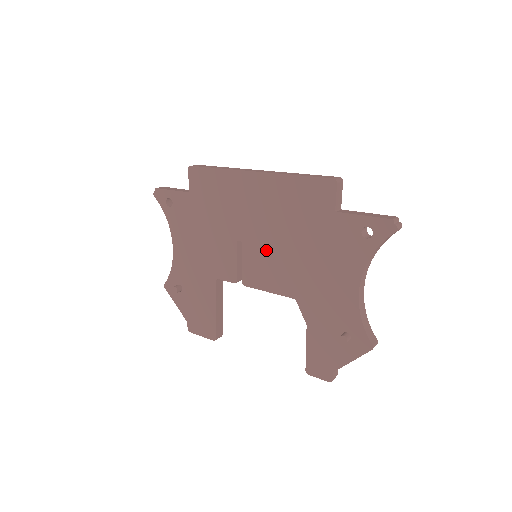
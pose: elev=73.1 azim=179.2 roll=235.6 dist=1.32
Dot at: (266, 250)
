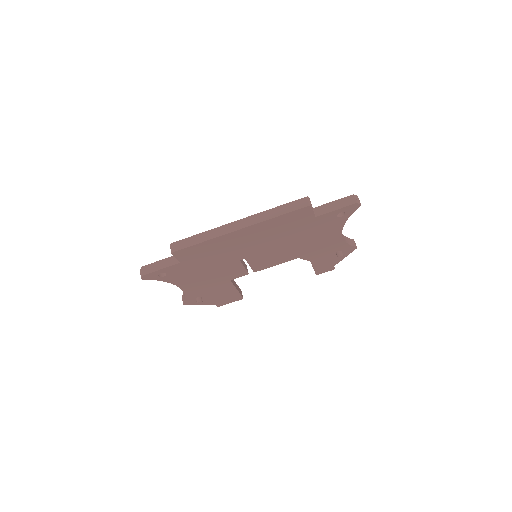
Dot at: (267, 253)
